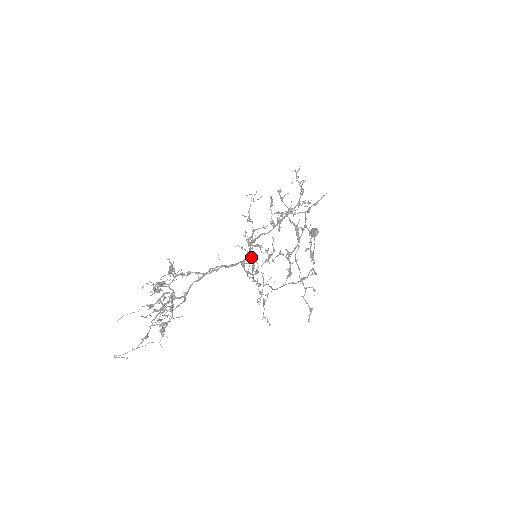
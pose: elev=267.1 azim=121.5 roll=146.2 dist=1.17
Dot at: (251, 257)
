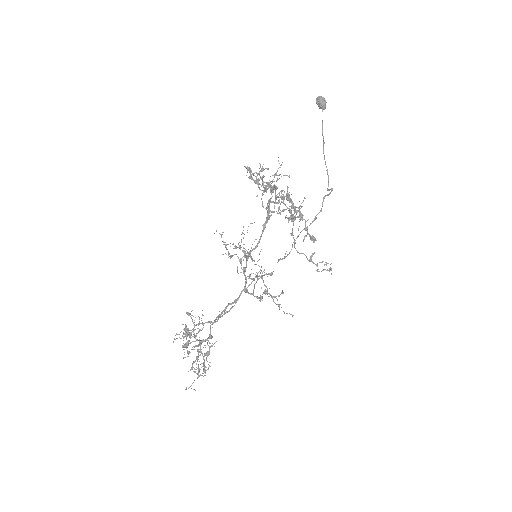
Dot at: (252, 260)
